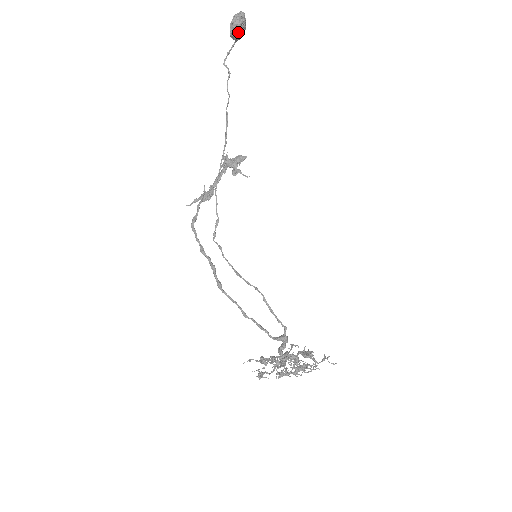
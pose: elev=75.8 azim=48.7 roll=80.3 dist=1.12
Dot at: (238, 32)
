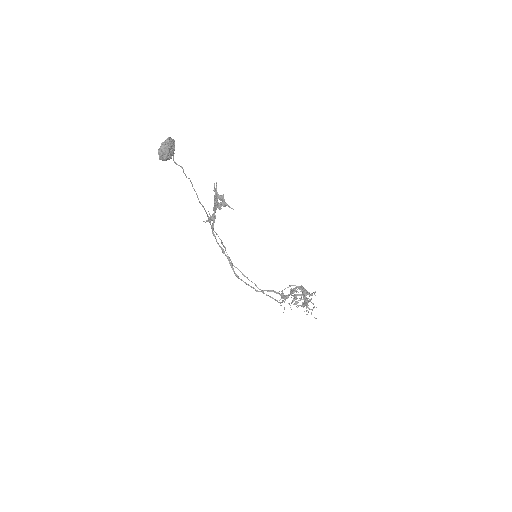
Dot at: (168, 159)
